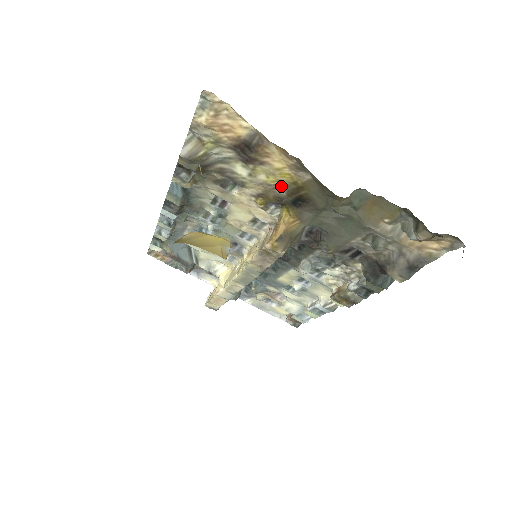
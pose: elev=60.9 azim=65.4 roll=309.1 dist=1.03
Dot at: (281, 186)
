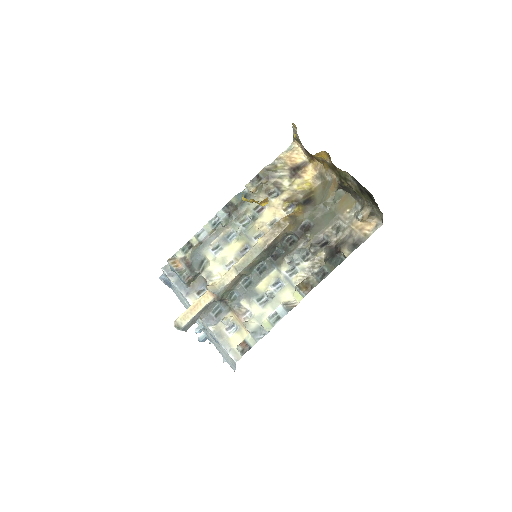
Dot at: (302, 192)
